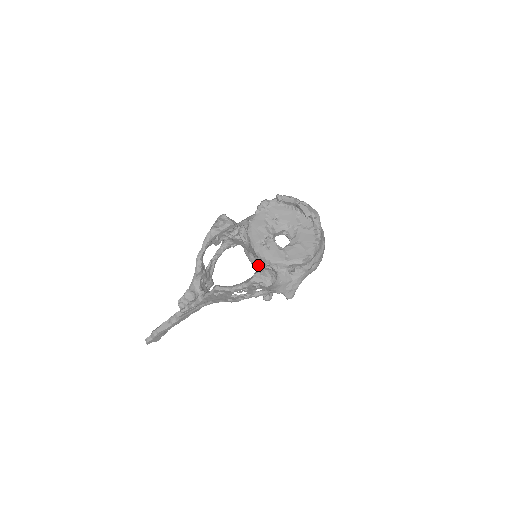
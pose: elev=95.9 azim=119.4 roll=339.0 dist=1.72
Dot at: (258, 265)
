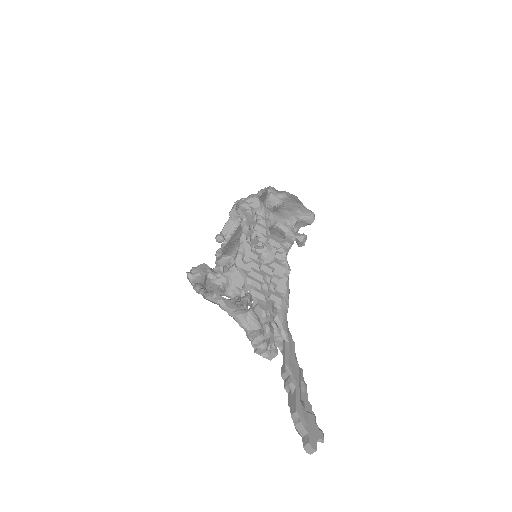
Dot at: (266, 254)
